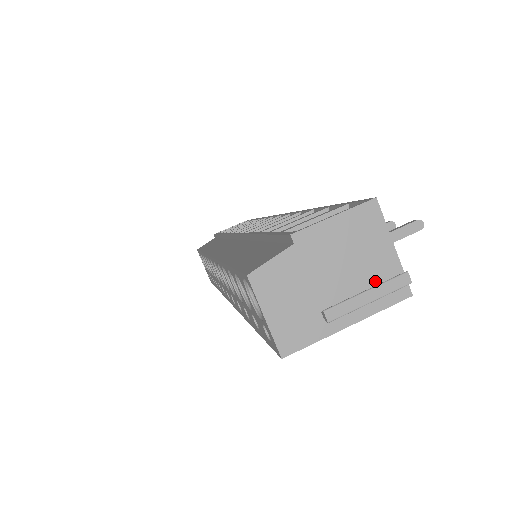
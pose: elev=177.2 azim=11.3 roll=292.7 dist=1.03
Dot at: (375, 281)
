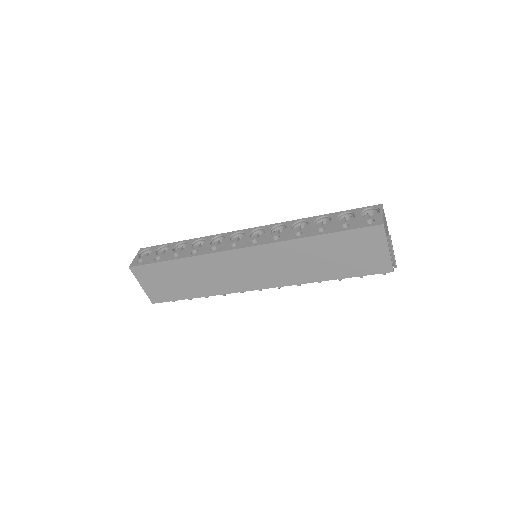
Dot at: occluded
